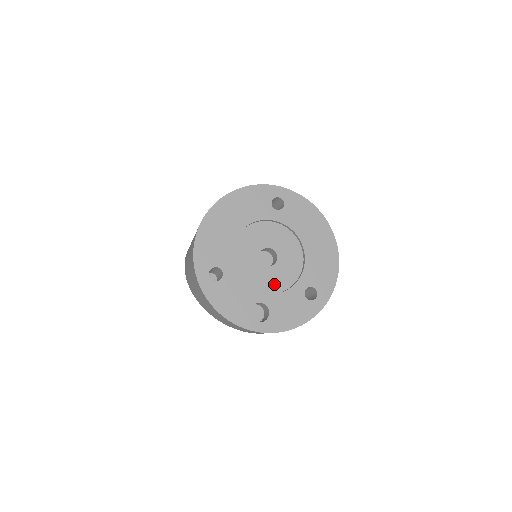
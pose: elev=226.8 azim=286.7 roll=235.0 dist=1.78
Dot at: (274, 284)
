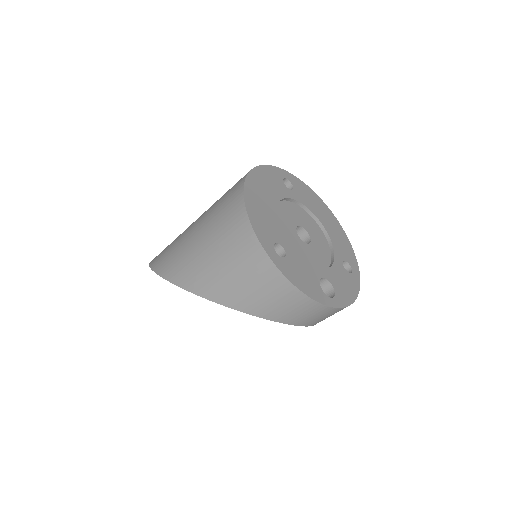
Dot at: (320, 261)
